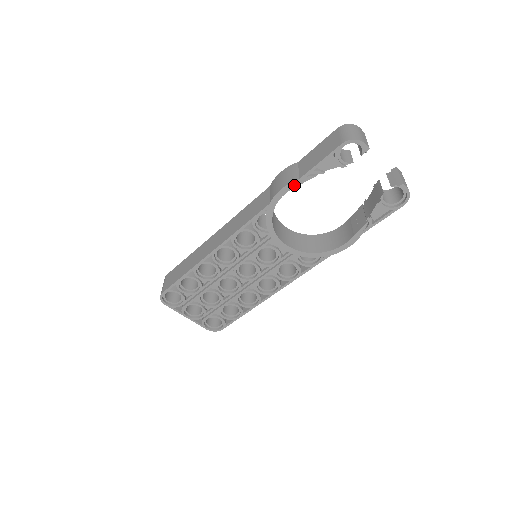
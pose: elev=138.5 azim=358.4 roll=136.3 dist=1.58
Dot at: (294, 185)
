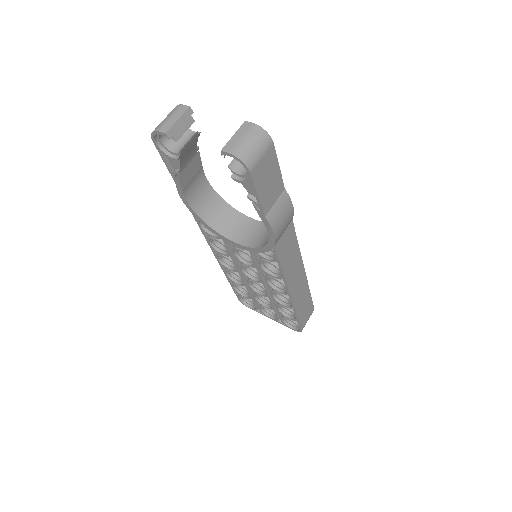
Dot at: (181, 191)
